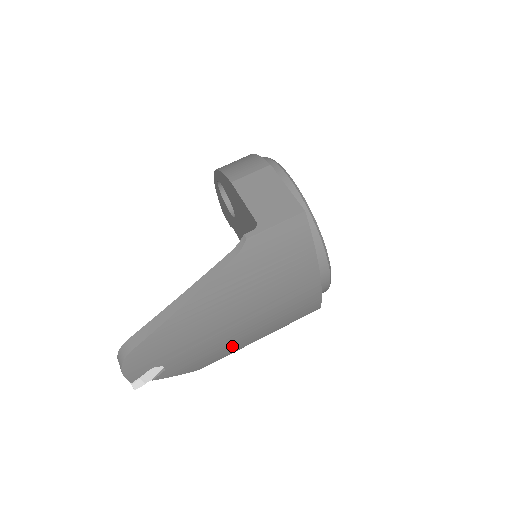
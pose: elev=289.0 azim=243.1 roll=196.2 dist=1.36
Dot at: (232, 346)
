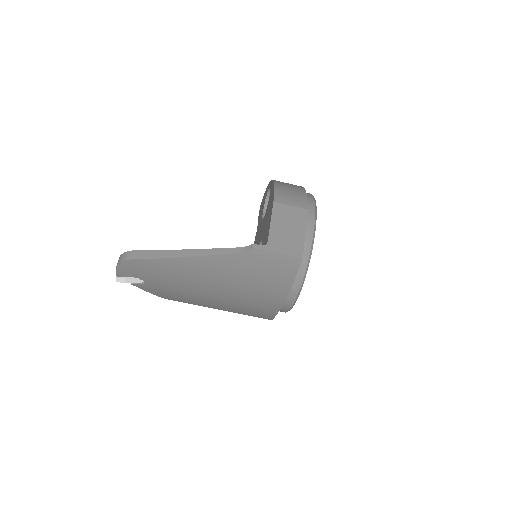
Dot at: (196, 301)
